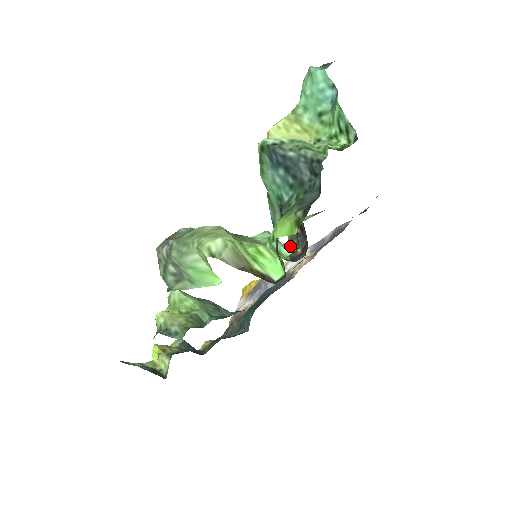
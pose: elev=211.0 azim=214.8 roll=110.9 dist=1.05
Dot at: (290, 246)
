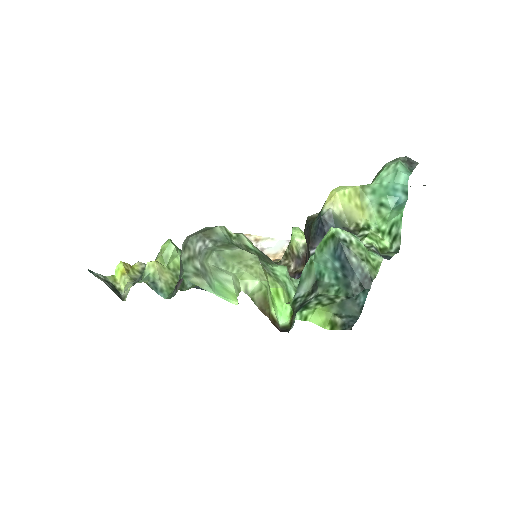
Dot at: (296, 284)
